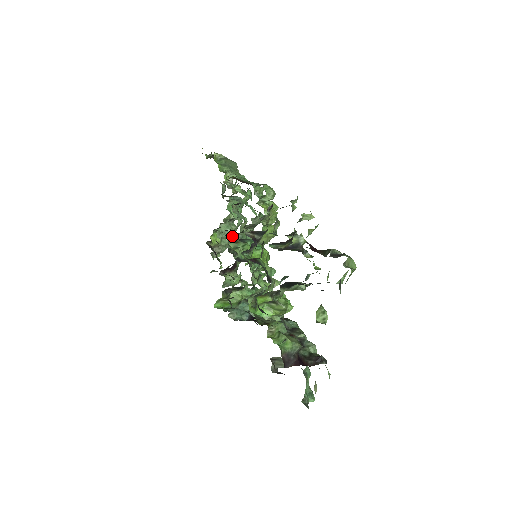
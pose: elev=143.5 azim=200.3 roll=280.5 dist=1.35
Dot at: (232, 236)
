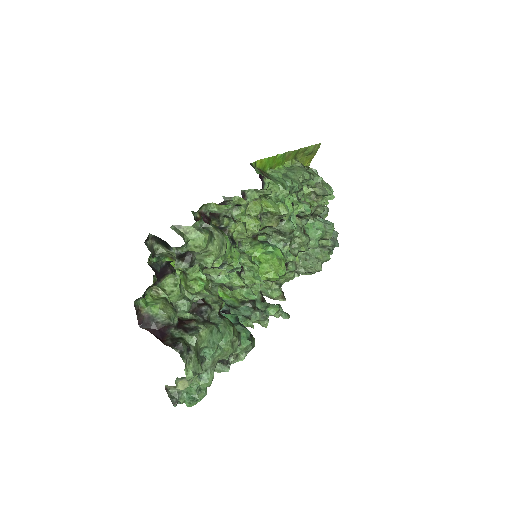
Dot at: (262, 236)
